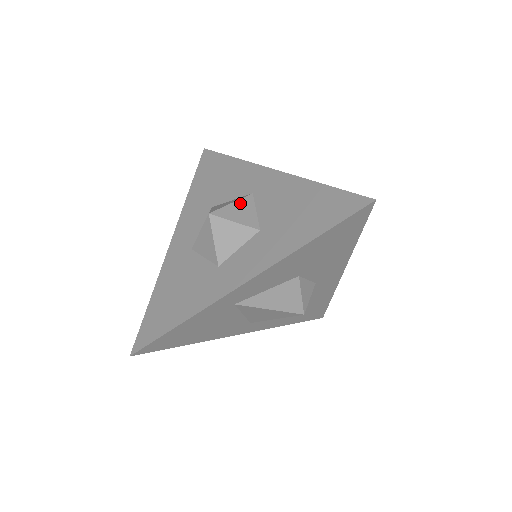
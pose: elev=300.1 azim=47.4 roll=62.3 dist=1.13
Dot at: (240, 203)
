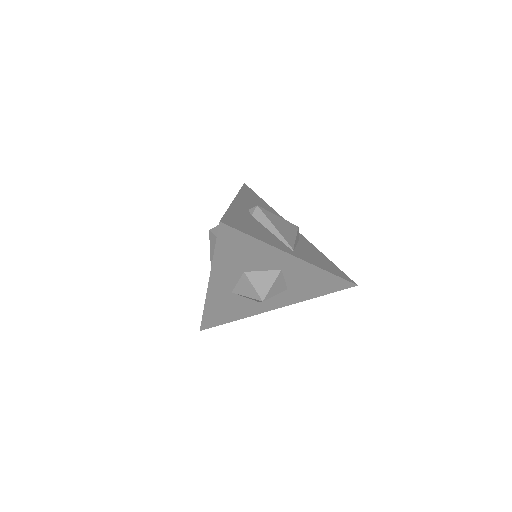
Dot at: (276, 282)
